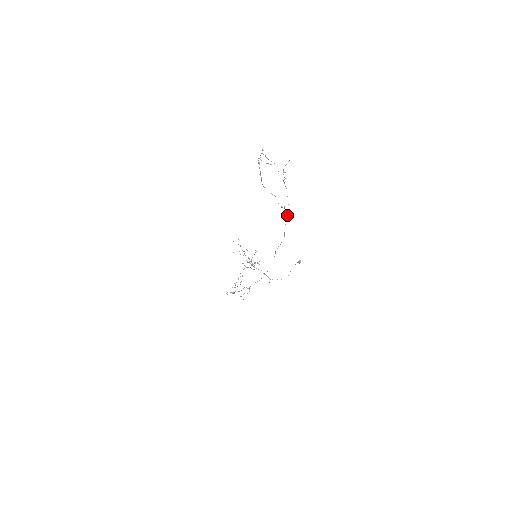
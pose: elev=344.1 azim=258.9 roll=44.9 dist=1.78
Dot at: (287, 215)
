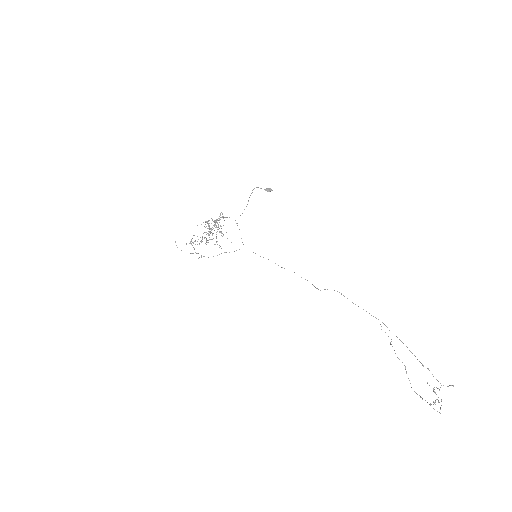
Dot at: occluded
